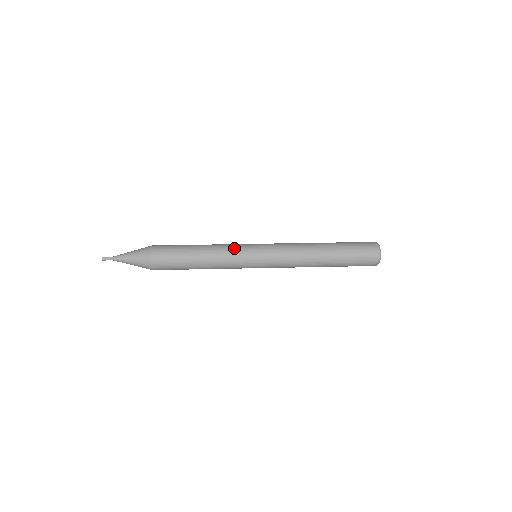
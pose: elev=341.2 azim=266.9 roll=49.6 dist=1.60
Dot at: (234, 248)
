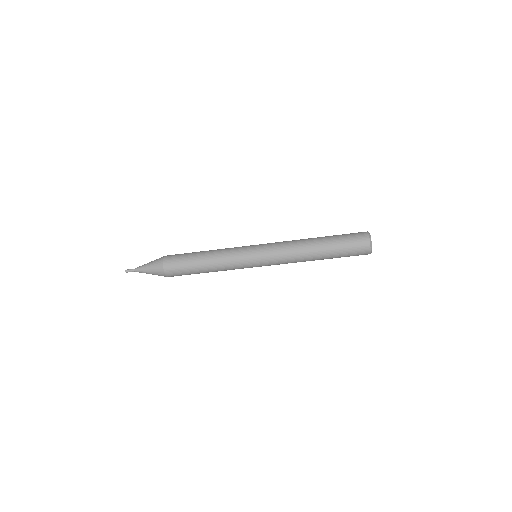
Dot at: occluded
